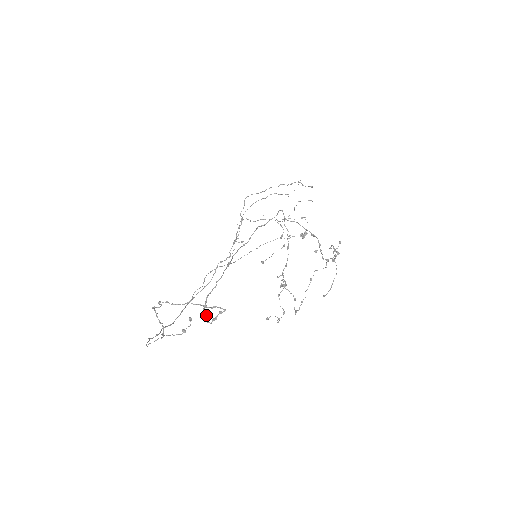
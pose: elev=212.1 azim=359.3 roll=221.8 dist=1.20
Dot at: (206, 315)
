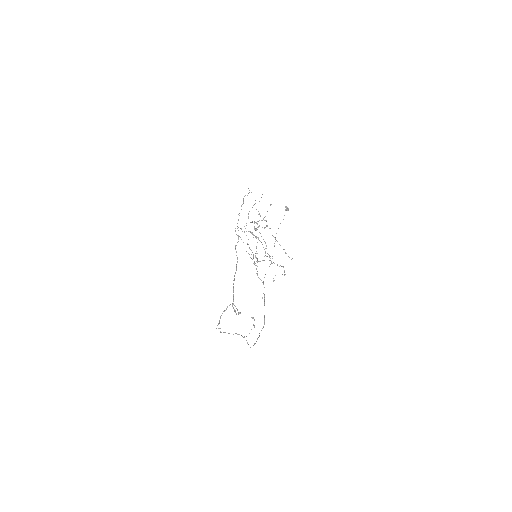
Dot at: (238, 312)
